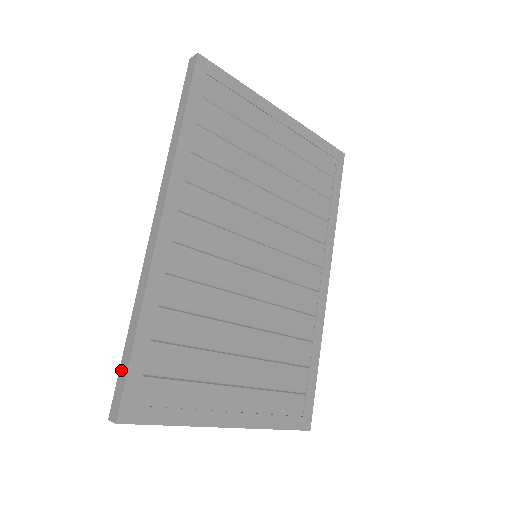
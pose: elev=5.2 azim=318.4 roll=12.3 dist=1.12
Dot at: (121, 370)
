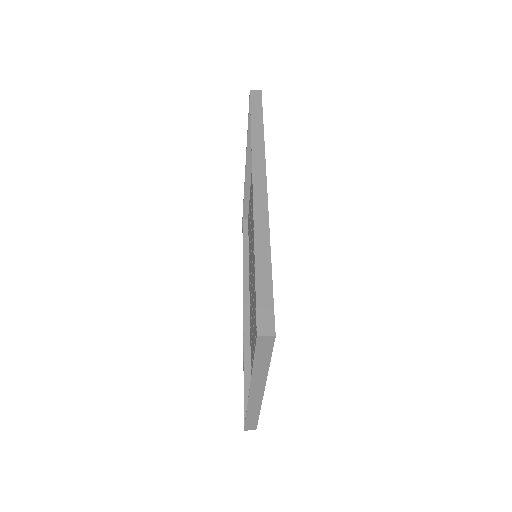
Dot at: (260, 292)
